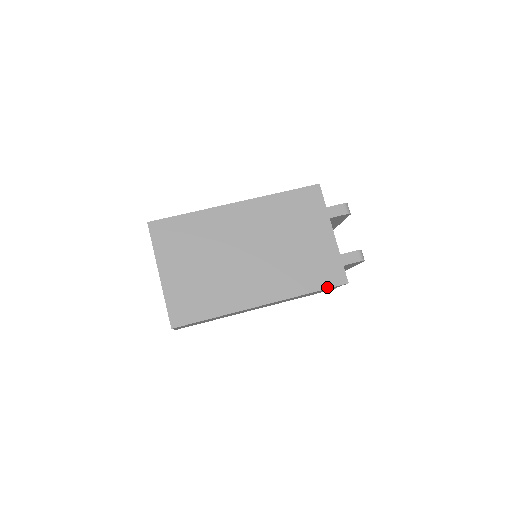
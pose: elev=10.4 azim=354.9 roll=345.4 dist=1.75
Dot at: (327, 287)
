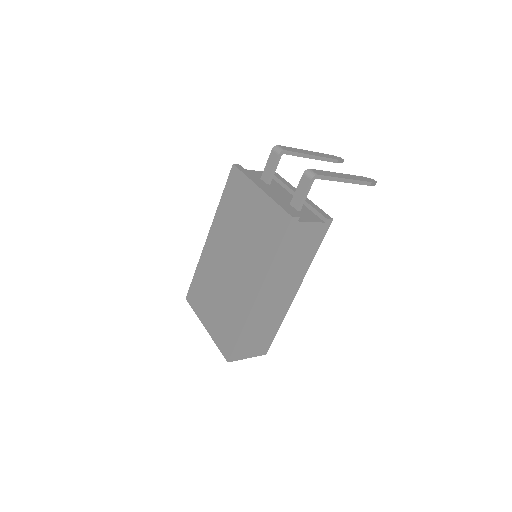
Dot at: (282, 237)
